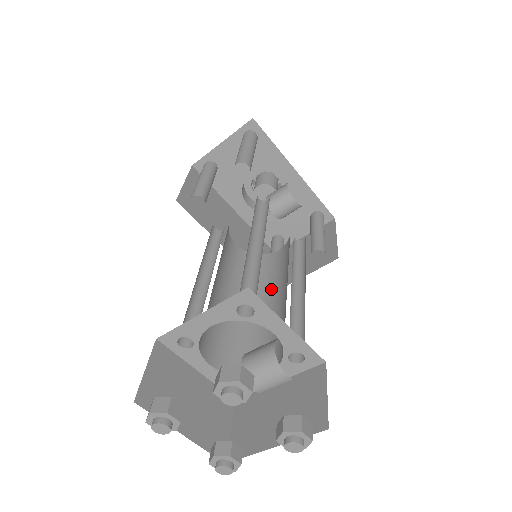
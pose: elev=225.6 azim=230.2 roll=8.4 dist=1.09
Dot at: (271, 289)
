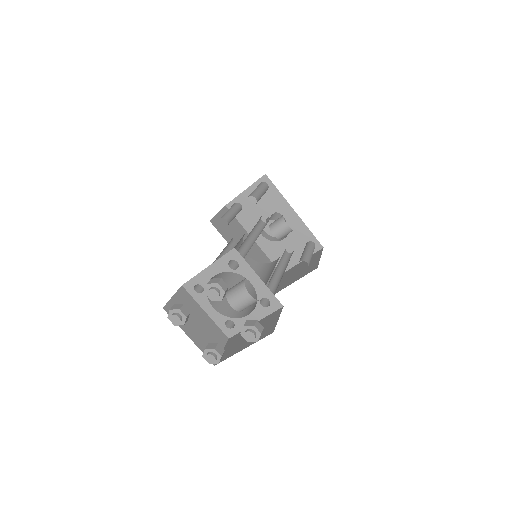
Dot at: (264, 279)
